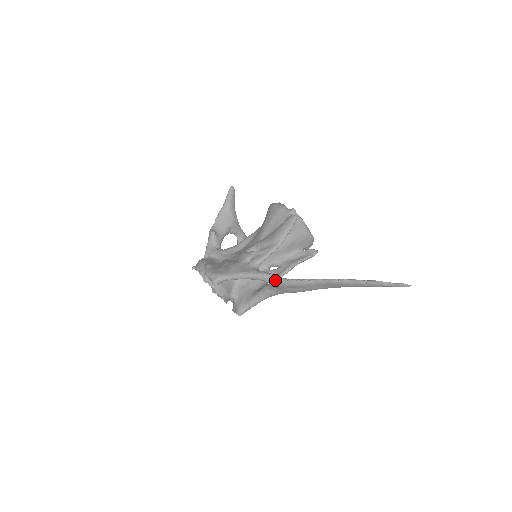
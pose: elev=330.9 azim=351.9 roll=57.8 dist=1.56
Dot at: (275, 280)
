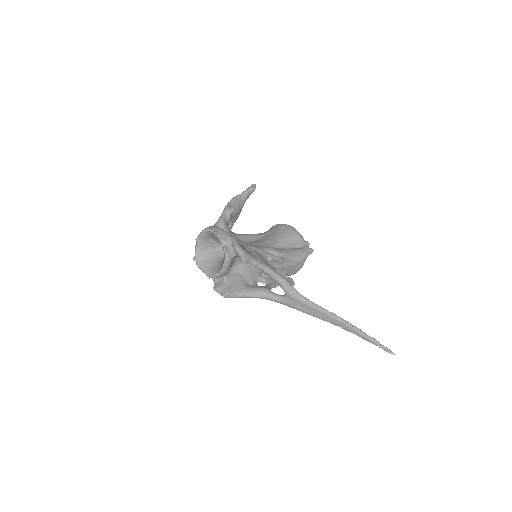
Dot at: (293, 291)
